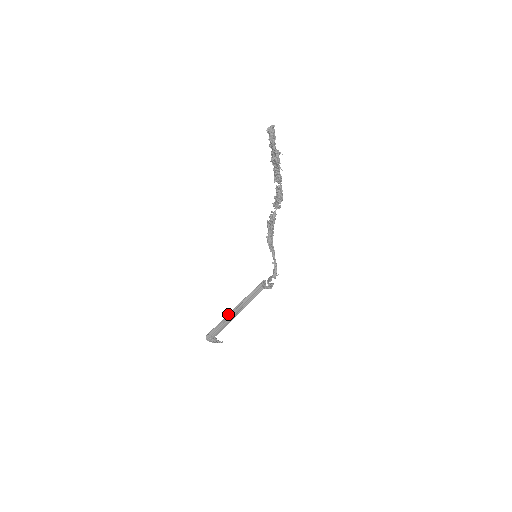
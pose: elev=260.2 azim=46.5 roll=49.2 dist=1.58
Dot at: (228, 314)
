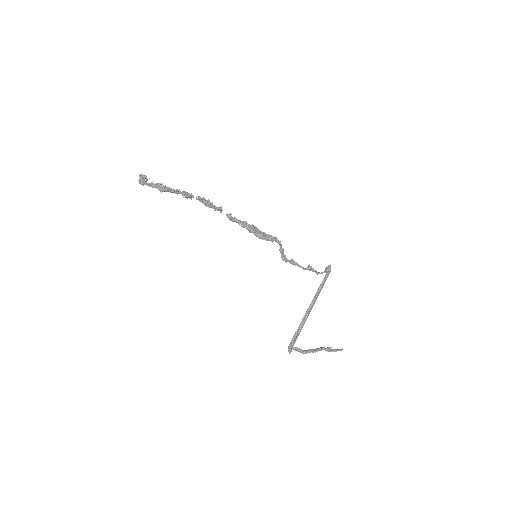
Dot at: (304, 319)
